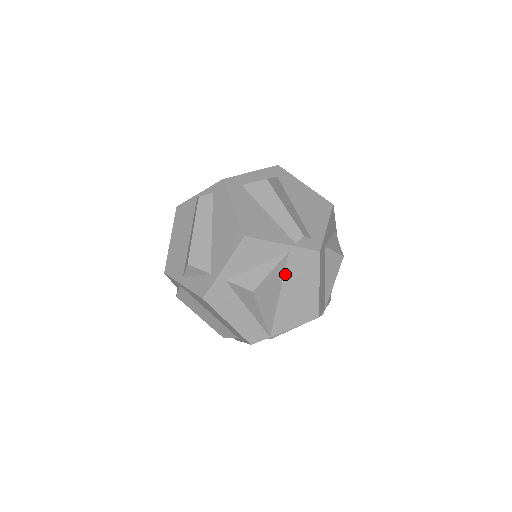
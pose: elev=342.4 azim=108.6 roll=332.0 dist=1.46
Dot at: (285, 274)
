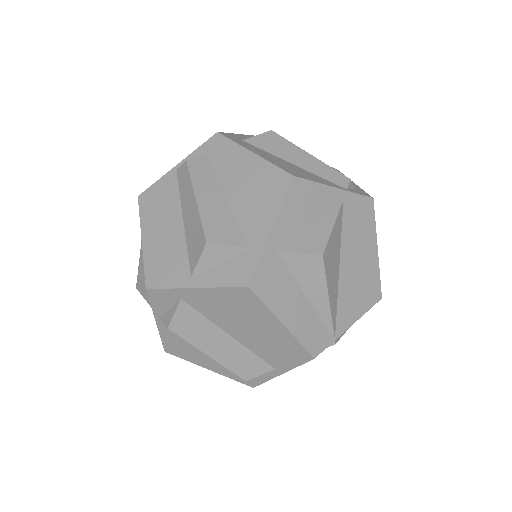
Dot at: (342, 234)
